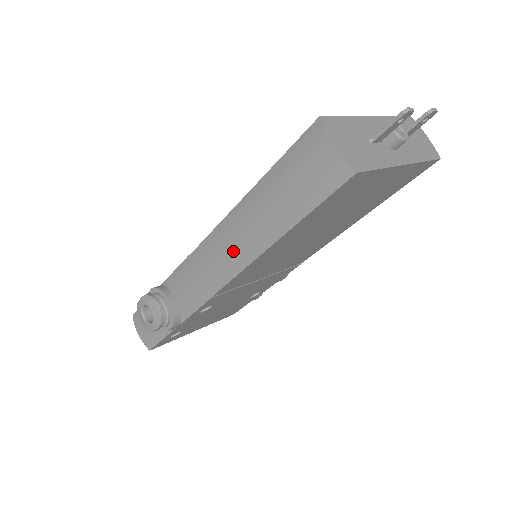
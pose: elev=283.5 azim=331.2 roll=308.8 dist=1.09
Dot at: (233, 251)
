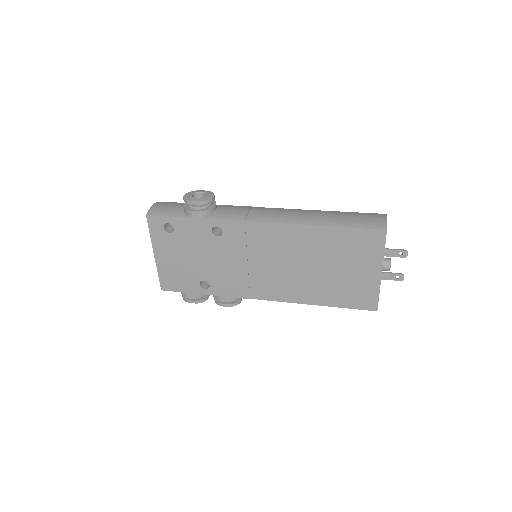
Dot at: (289, 216)
